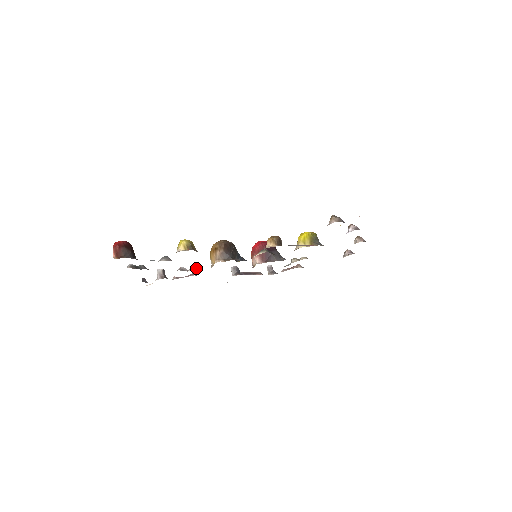
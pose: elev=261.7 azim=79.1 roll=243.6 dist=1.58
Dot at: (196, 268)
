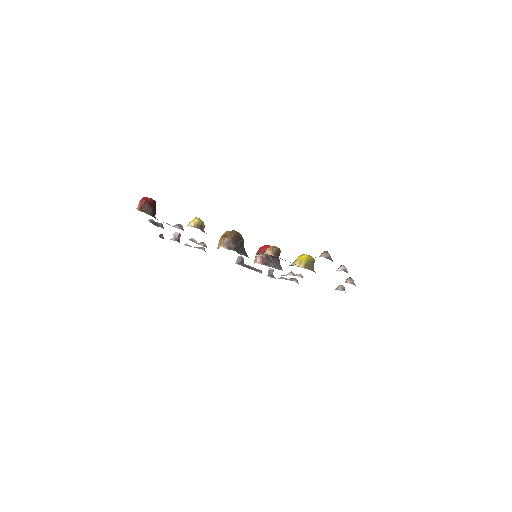
Dot at: (205, 244)
